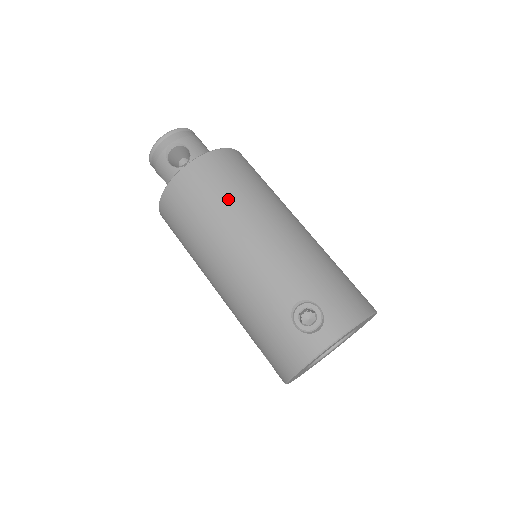
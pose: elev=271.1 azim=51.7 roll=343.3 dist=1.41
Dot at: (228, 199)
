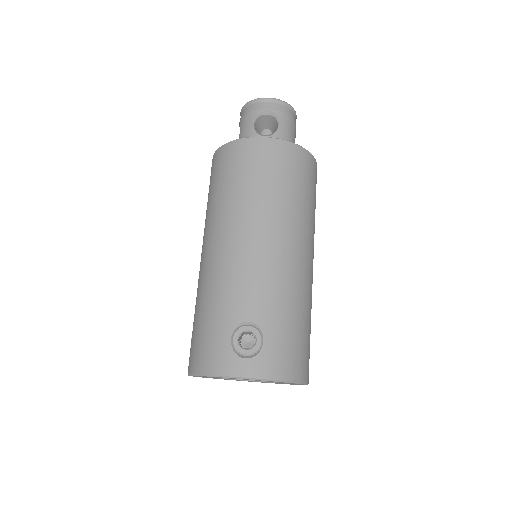
Dot at: (271, 193)
